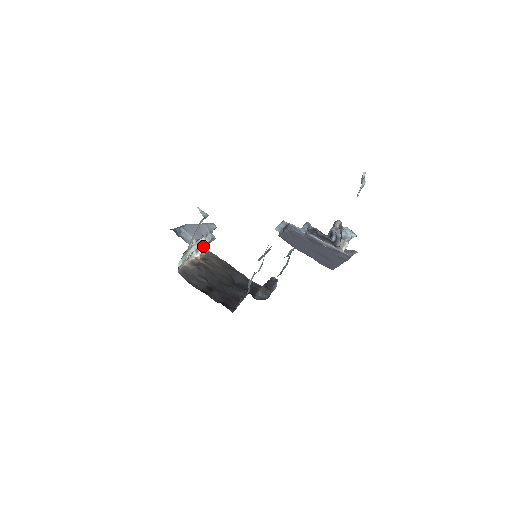
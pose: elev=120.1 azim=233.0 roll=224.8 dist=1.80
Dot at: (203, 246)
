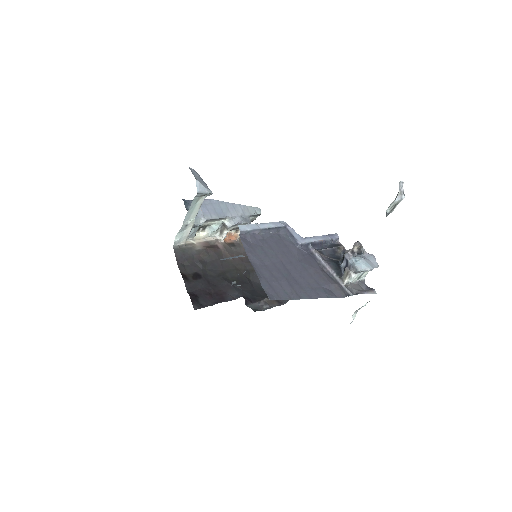
Dot at: (227, 229)
